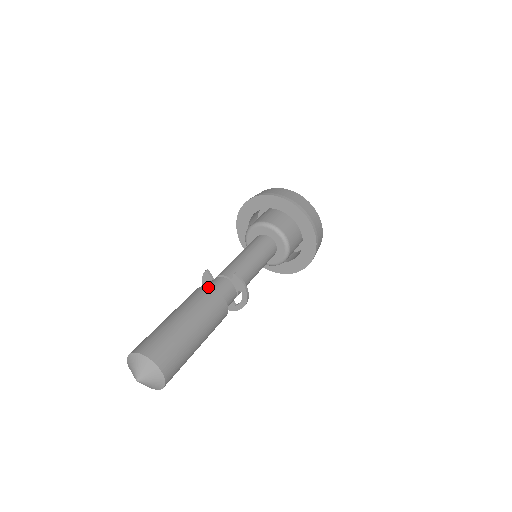
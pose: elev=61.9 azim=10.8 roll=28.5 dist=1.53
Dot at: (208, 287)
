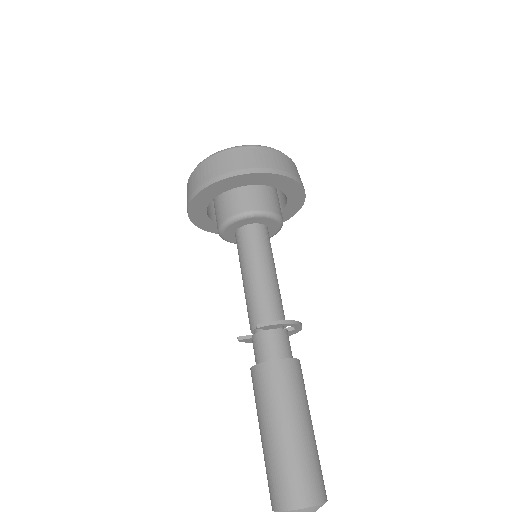
Dot at: (254, 367)
